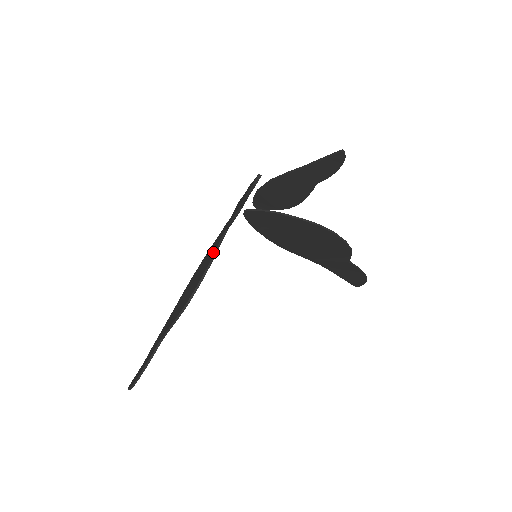
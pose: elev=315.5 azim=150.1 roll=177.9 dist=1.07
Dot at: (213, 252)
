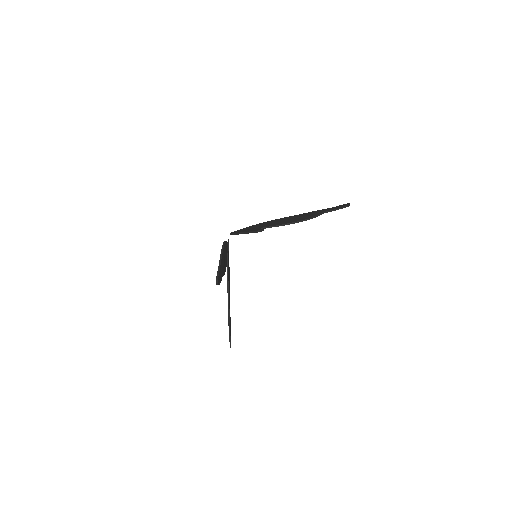
Dot at: occluded
